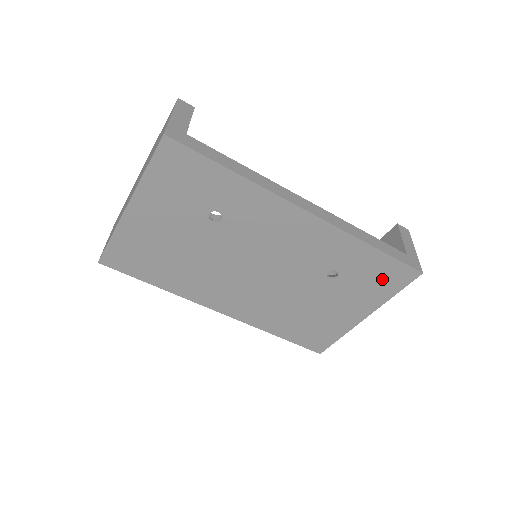
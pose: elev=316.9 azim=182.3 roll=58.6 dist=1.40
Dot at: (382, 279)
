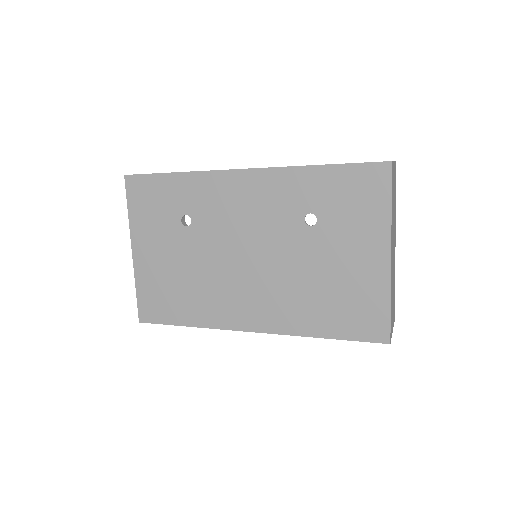
Dot at: (360, 195)
